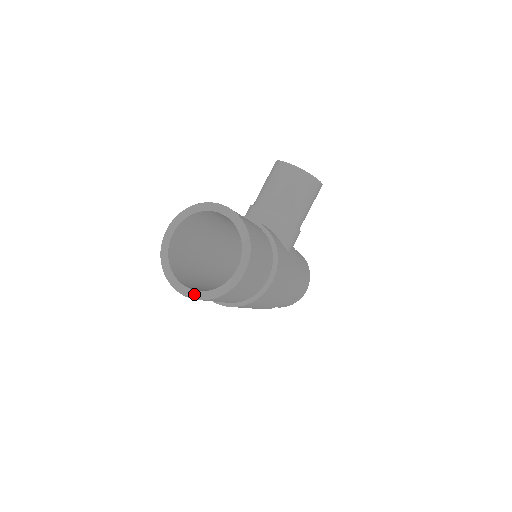
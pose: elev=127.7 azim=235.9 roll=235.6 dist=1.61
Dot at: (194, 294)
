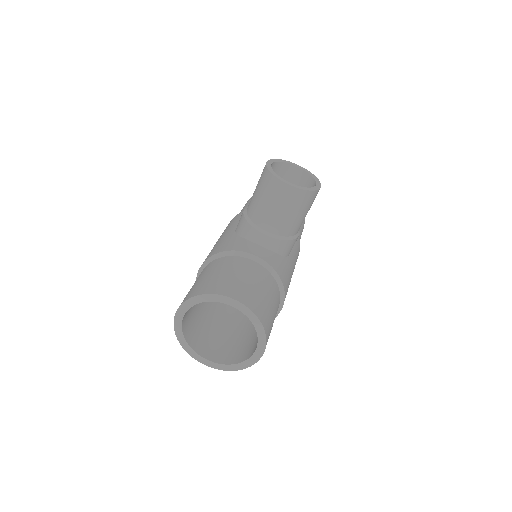
Dot at: (217, 366)
